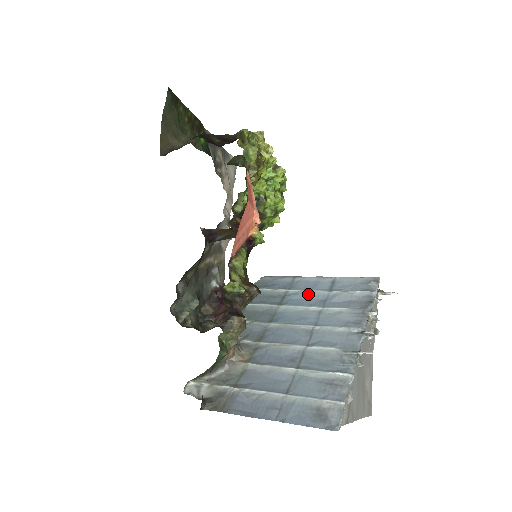
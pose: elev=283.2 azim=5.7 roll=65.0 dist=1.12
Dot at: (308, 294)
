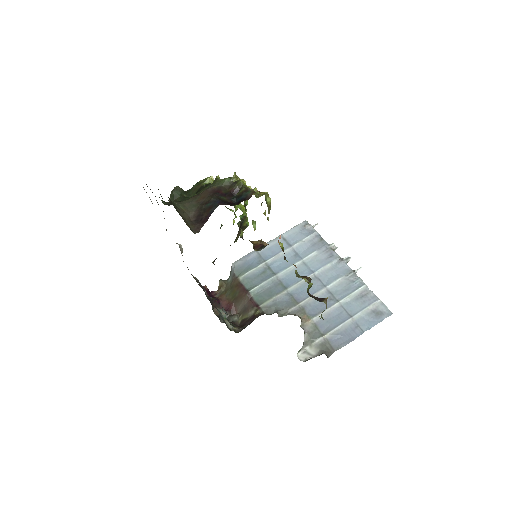
Dot at: (283, 257)
